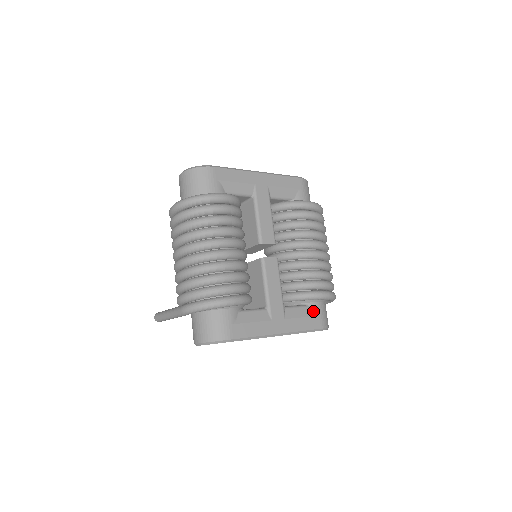
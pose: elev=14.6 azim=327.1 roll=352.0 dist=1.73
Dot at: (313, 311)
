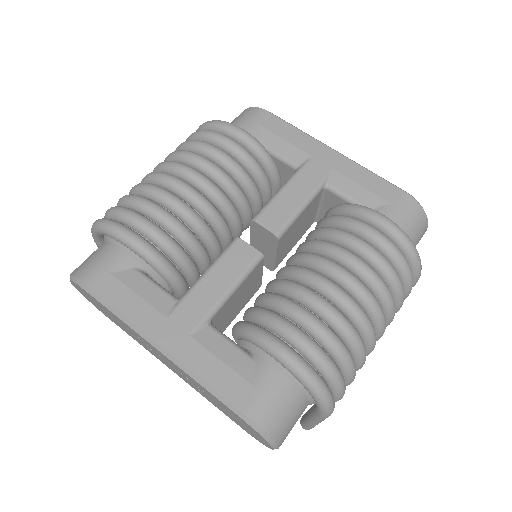
Dot at: (254, 373)
